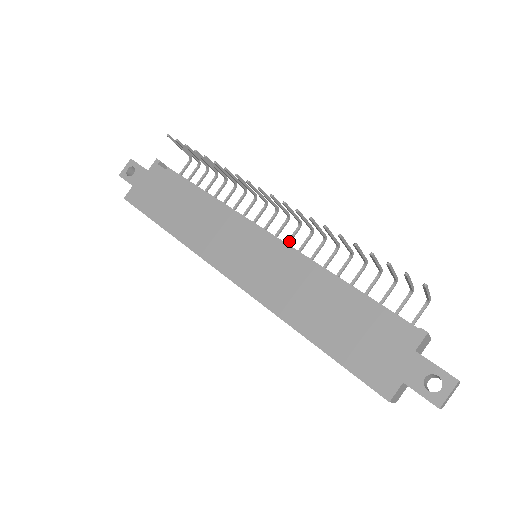
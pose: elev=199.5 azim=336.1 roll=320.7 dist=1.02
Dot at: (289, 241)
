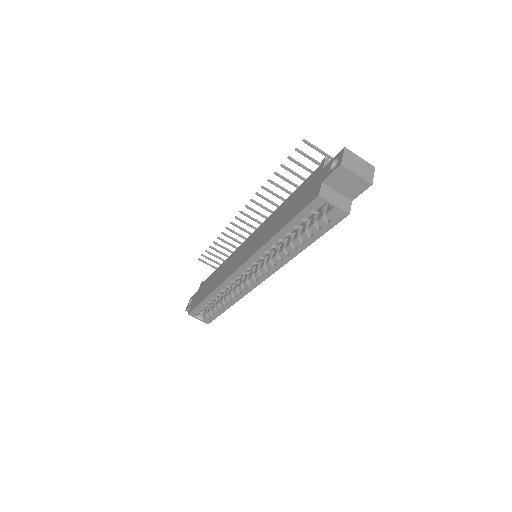
Dot at: occluded
